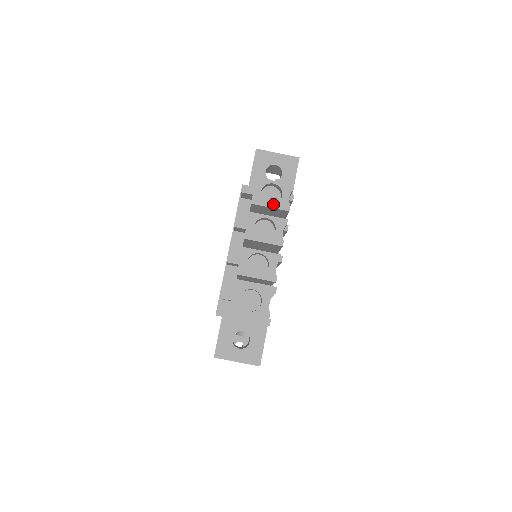
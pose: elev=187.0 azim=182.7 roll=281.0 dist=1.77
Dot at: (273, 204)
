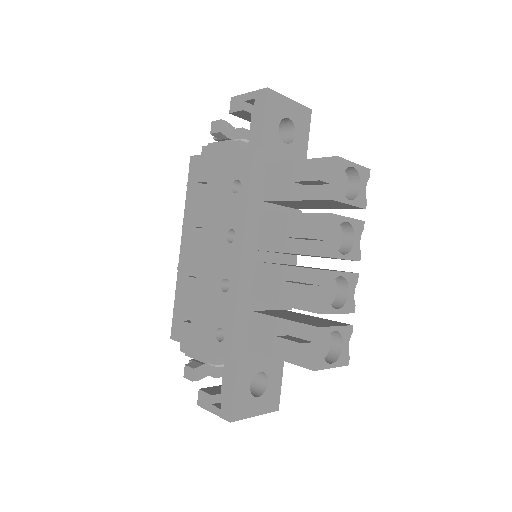
Dot at: (353, 199)
